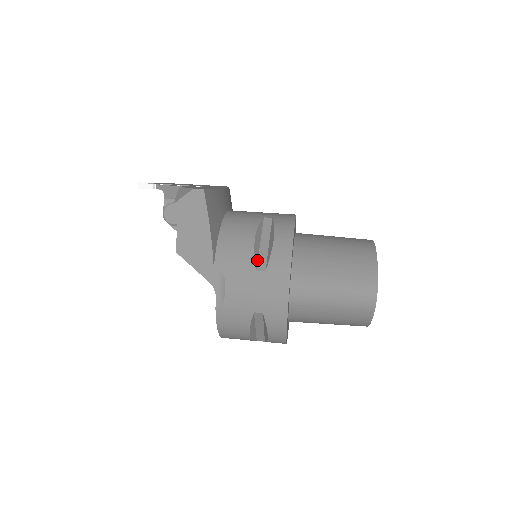
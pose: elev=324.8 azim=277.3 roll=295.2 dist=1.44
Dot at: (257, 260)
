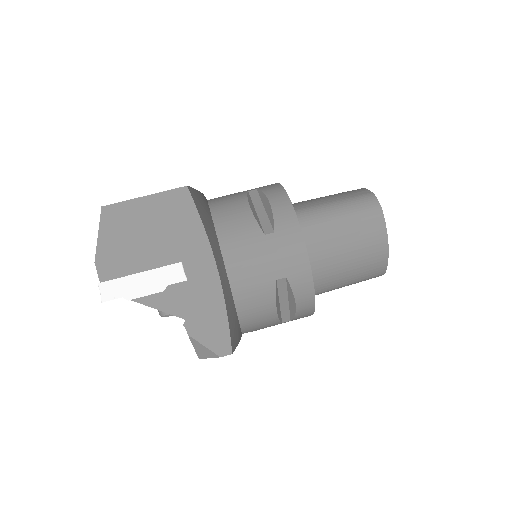
Dot at: (281, 317)
